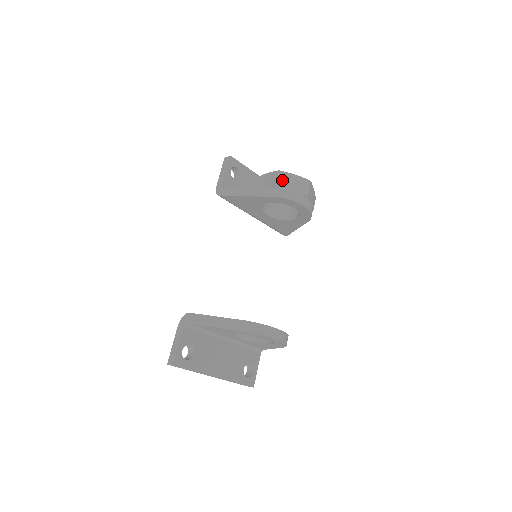
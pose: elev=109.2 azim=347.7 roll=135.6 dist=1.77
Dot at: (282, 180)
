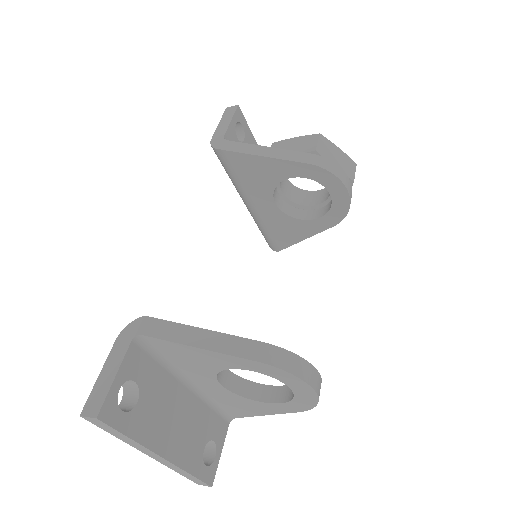
Dot at: (324, 147)
